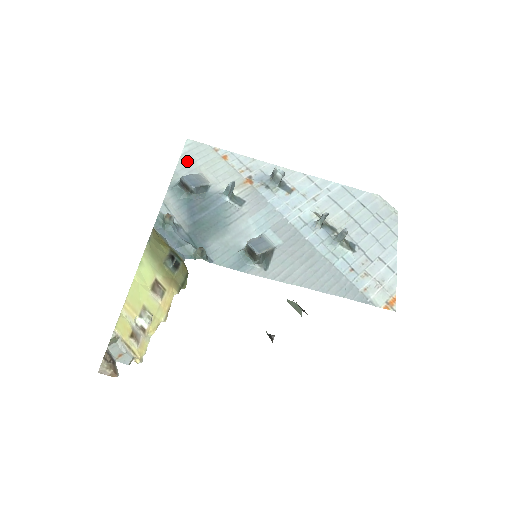
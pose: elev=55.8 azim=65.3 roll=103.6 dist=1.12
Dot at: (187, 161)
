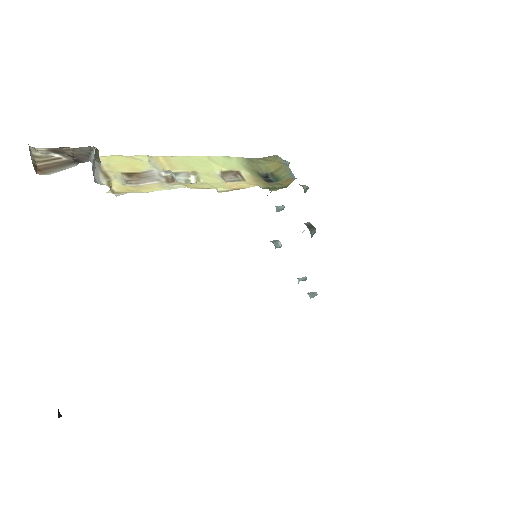
Dot at: occluded
